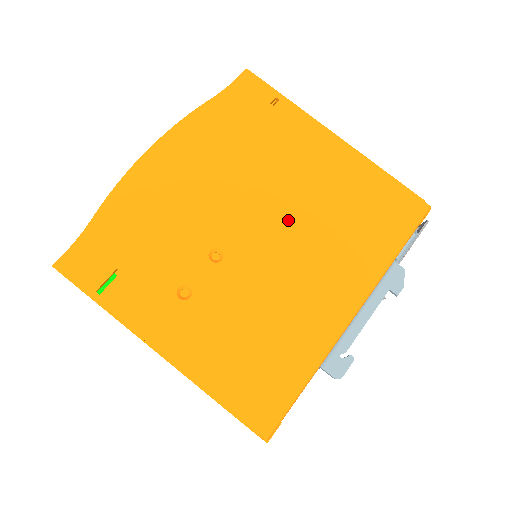
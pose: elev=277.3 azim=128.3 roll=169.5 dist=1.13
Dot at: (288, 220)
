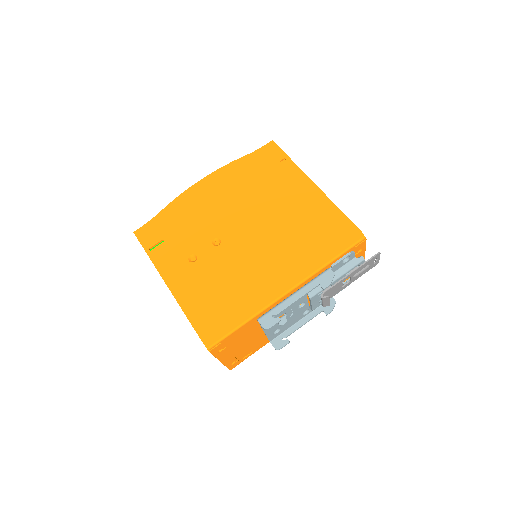
Dot at: (265, 229)
